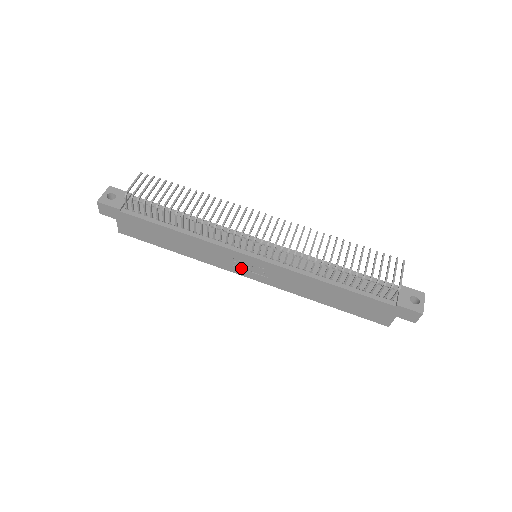
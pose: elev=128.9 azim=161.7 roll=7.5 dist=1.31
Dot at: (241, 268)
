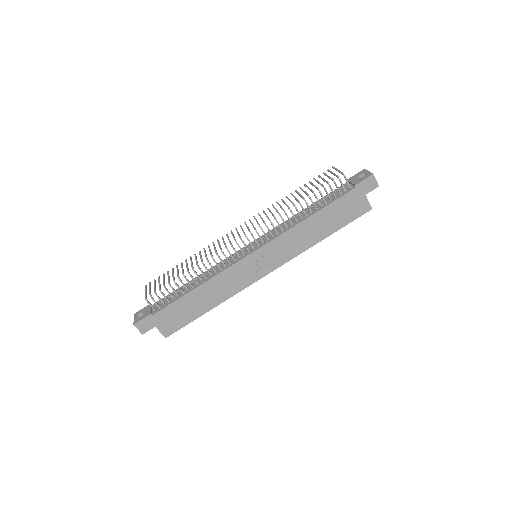
Dot at: (255, 272)
